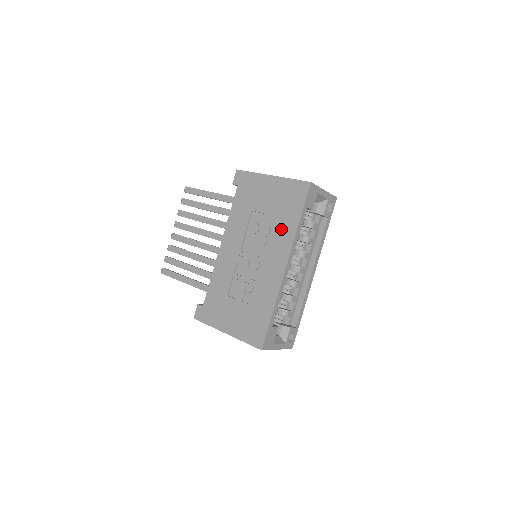
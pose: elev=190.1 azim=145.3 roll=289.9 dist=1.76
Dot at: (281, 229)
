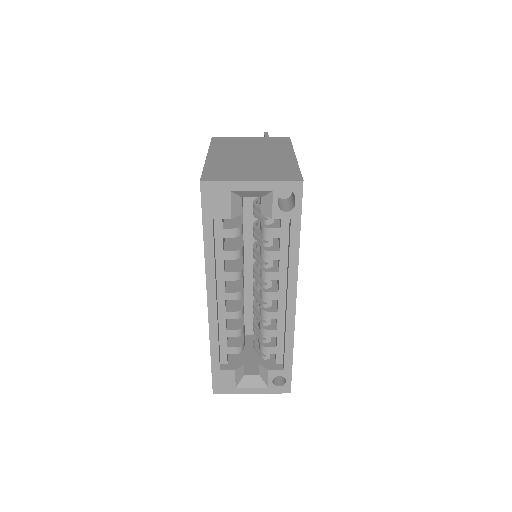
Dot at: occluded
